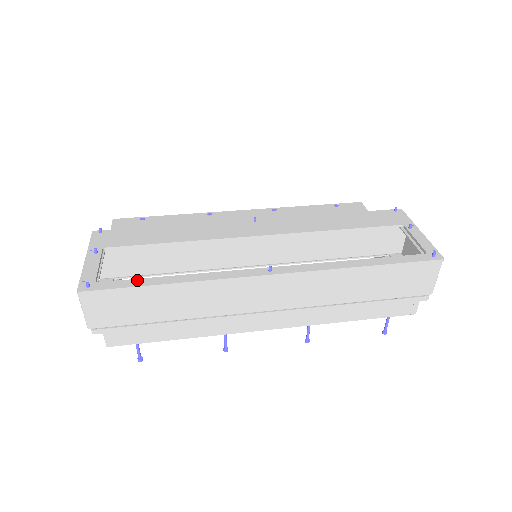
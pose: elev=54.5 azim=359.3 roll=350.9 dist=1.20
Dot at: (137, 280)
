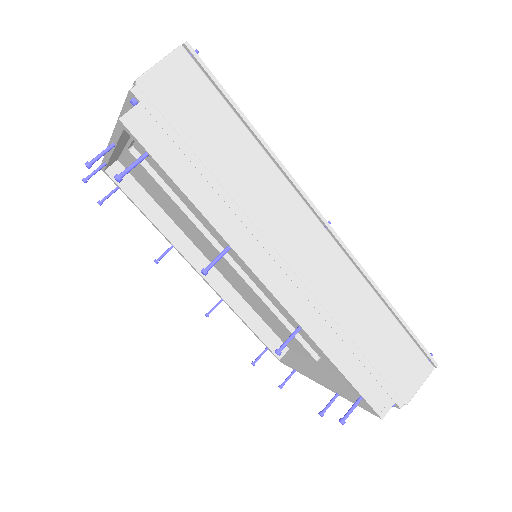
Dot at: (230, 104)
